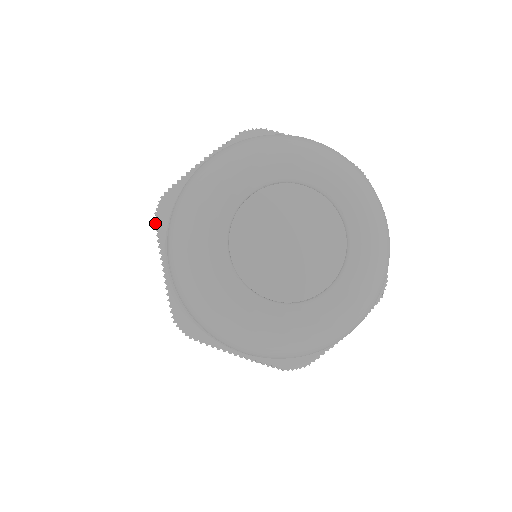
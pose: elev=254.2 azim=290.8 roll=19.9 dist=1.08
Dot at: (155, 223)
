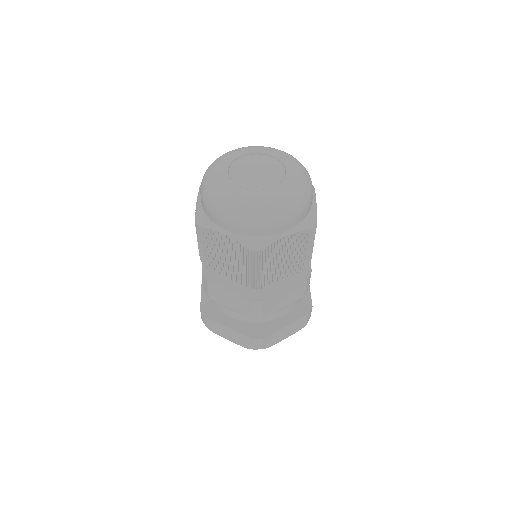
Dot at: (203, 228)
